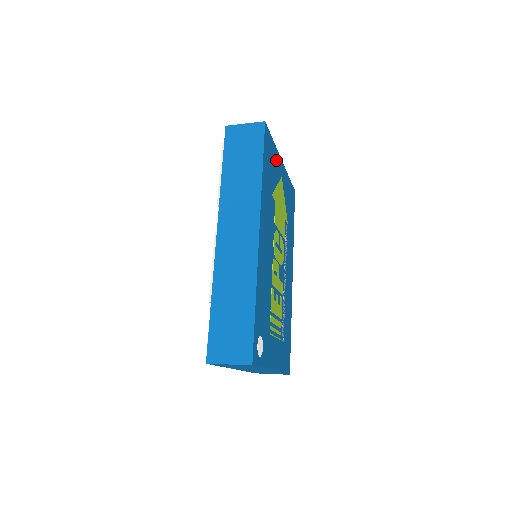
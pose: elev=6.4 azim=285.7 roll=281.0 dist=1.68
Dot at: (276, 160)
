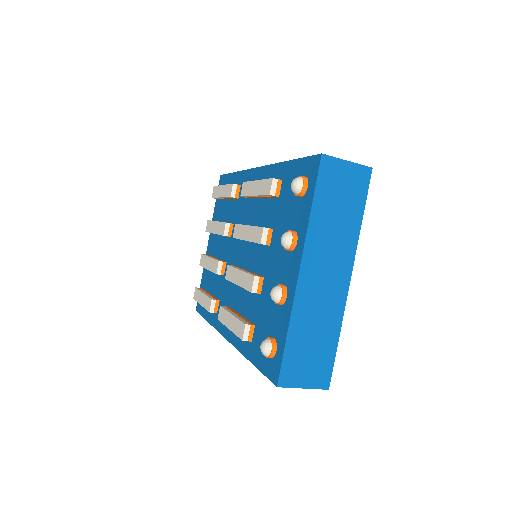
Dot at: occluded
